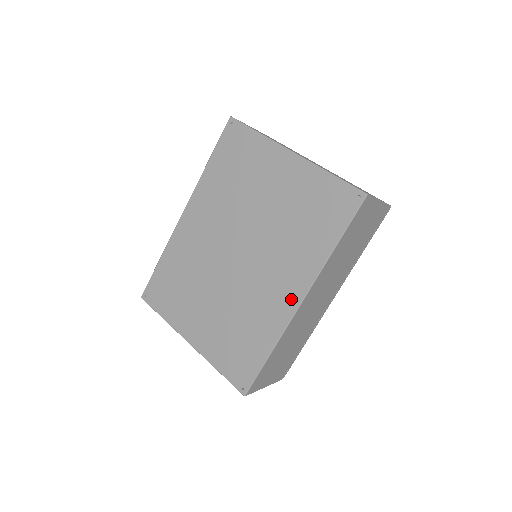
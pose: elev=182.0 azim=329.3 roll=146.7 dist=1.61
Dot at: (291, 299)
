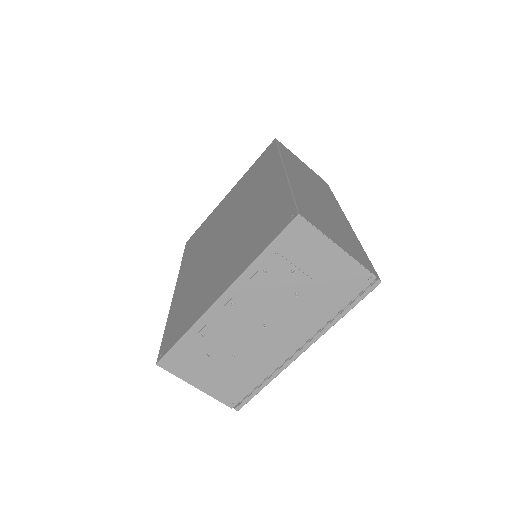
Dot at: (276, 176)
